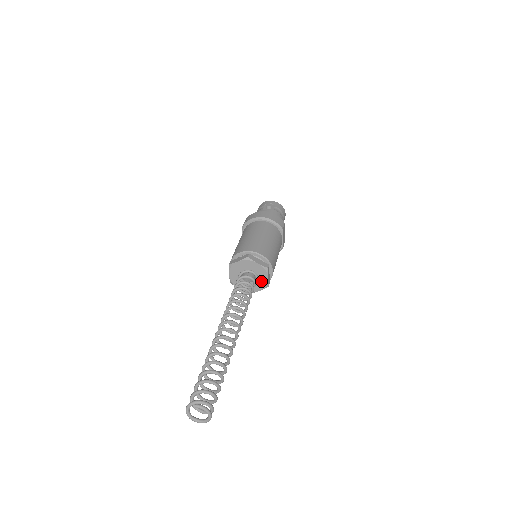
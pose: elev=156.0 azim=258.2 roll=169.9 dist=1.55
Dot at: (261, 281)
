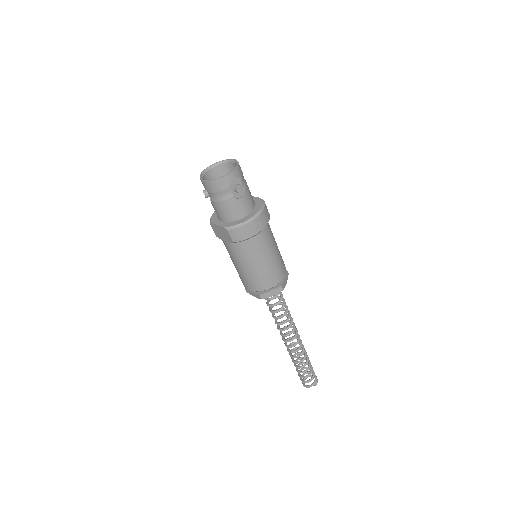
Dot at: occluded
